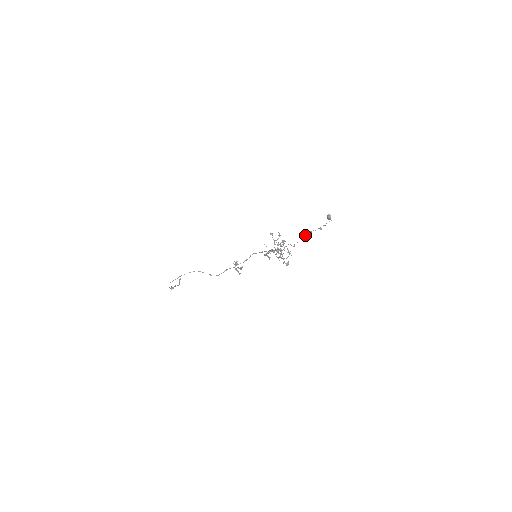
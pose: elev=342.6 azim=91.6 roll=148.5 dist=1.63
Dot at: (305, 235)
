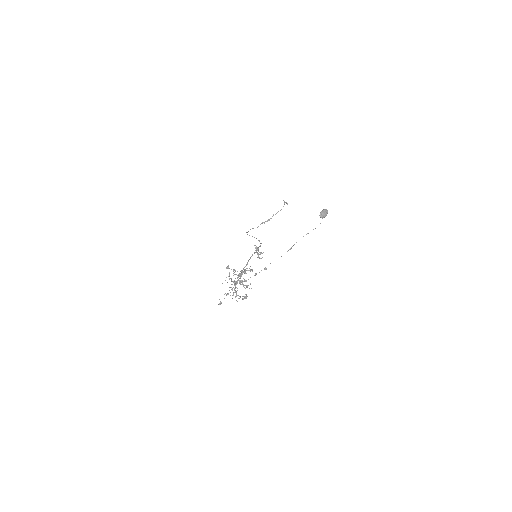
Dot at: occluded
